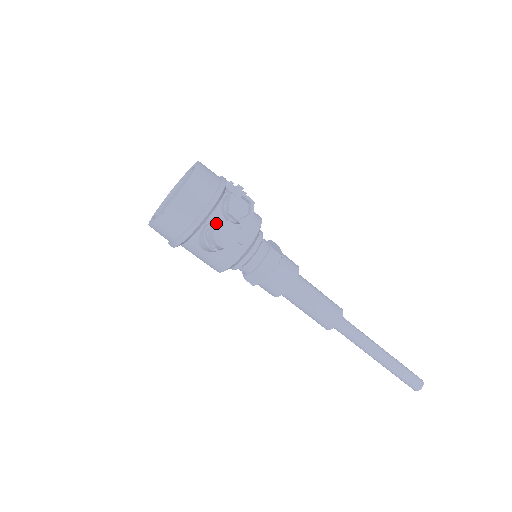
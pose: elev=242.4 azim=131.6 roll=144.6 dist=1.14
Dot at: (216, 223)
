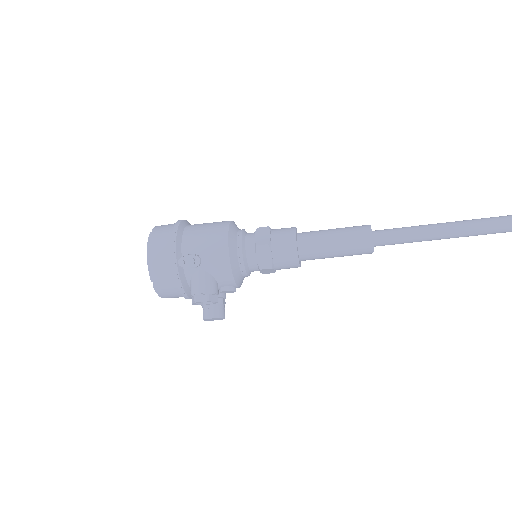
Dot at: occluded
